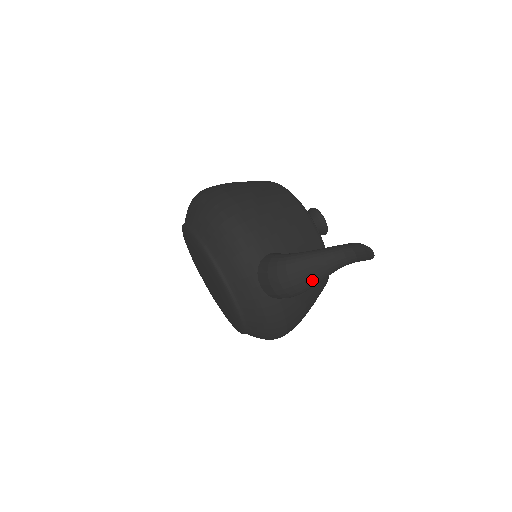
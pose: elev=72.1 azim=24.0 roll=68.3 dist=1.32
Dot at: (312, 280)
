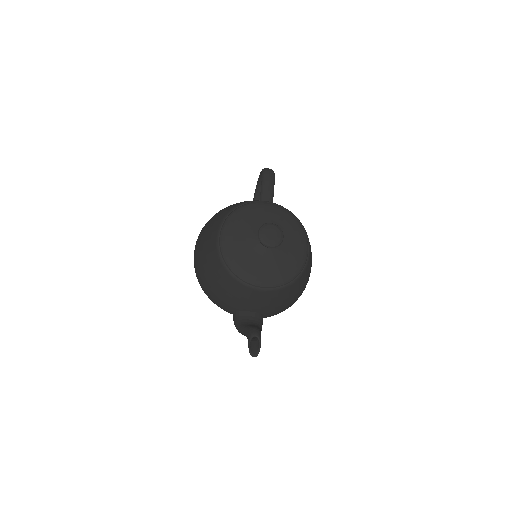
Dot at: occluded
